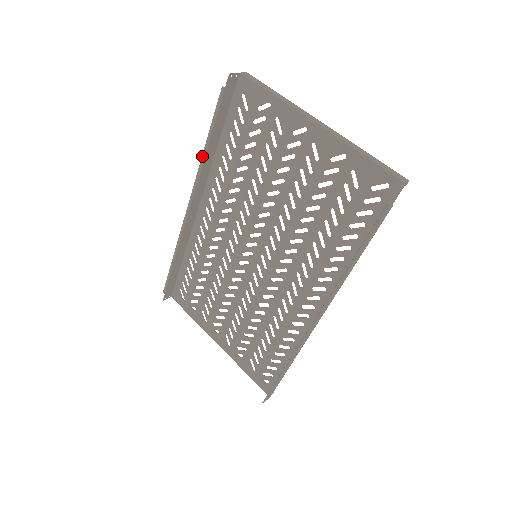
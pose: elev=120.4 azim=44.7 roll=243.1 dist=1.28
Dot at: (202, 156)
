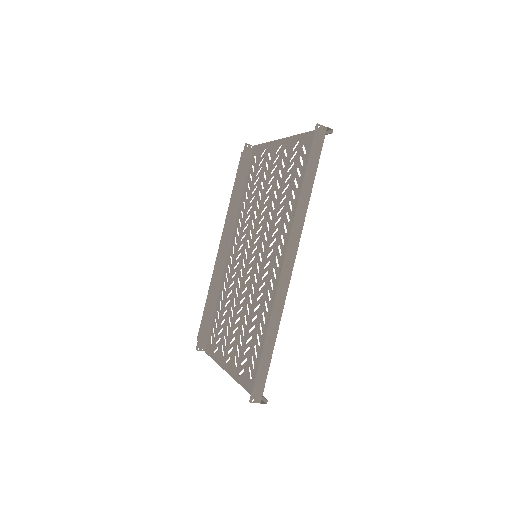
Dot at: occluded
